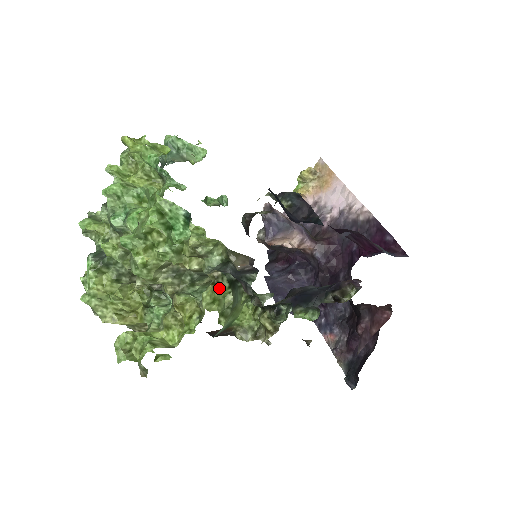
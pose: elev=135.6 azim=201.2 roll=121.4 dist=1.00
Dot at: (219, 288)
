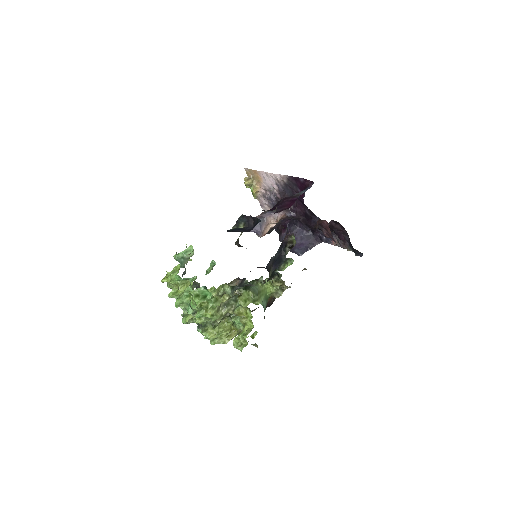
Dot at: (243, 295)
